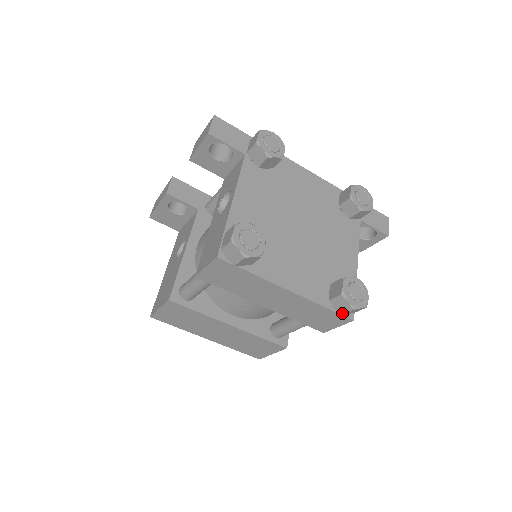
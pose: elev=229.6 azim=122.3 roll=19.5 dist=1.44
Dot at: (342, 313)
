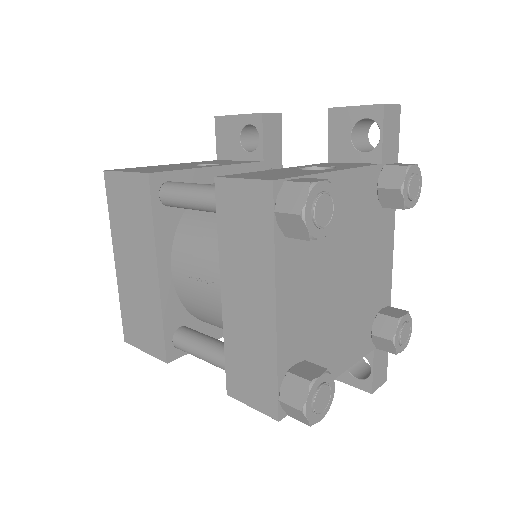
Dot at: (283, 399)
